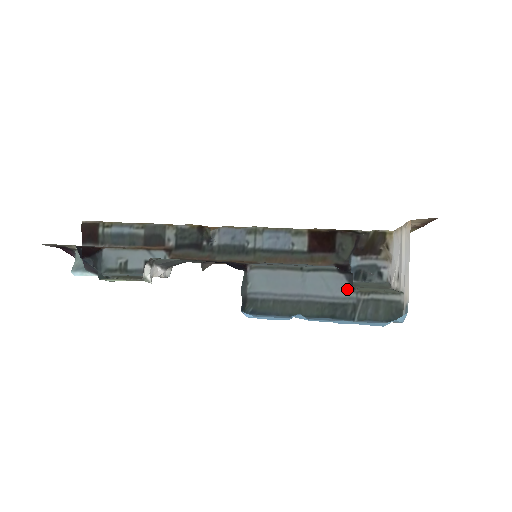
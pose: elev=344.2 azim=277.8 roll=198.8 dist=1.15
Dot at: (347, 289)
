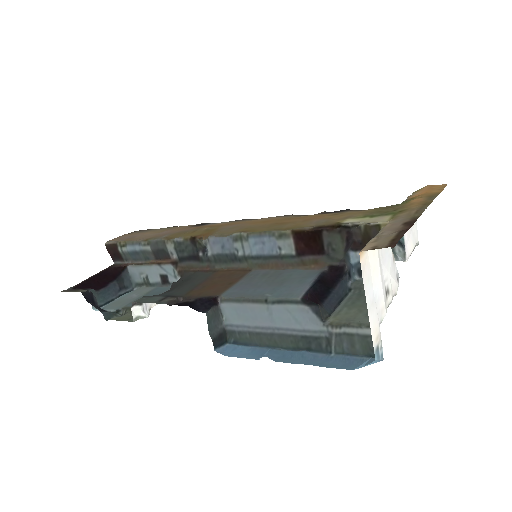
Dot at: (316, 322)
